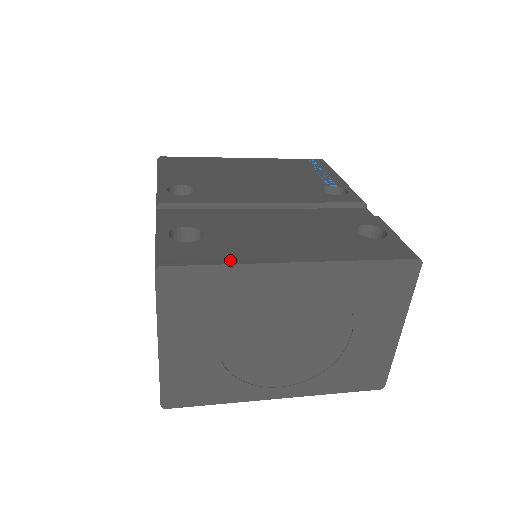
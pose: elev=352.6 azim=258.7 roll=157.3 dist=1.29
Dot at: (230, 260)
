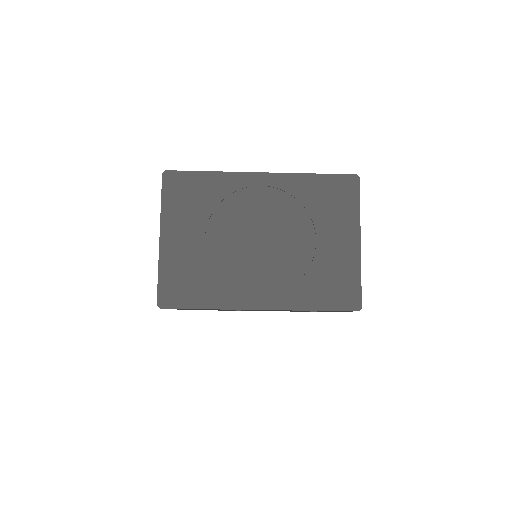
Dot at: (214, 173)
